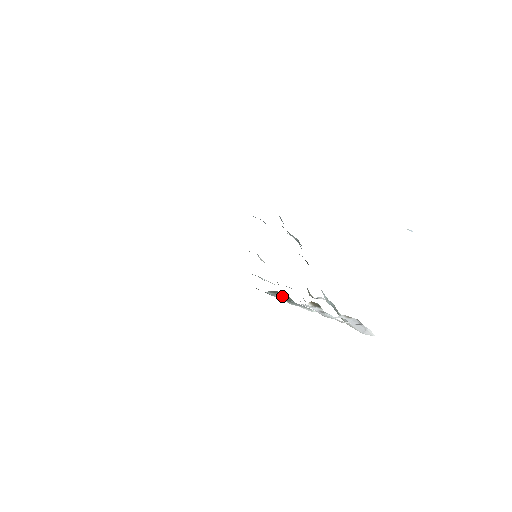
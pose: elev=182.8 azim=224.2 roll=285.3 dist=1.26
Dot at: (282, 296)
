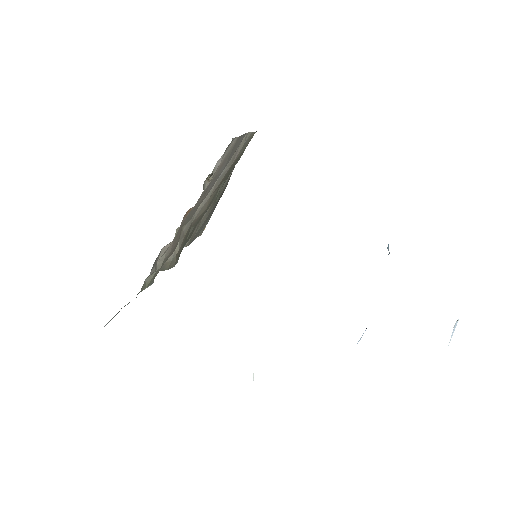
Dot at: occluded
